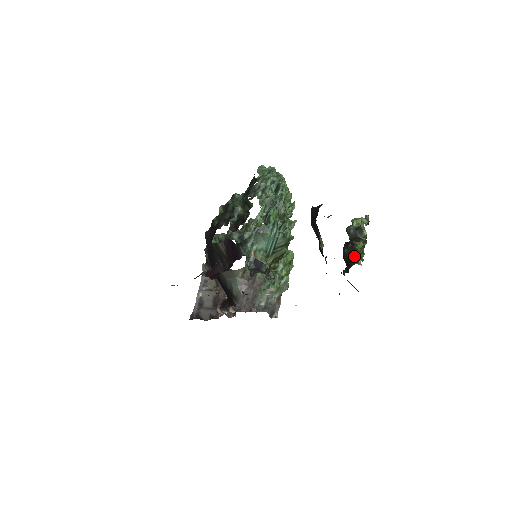
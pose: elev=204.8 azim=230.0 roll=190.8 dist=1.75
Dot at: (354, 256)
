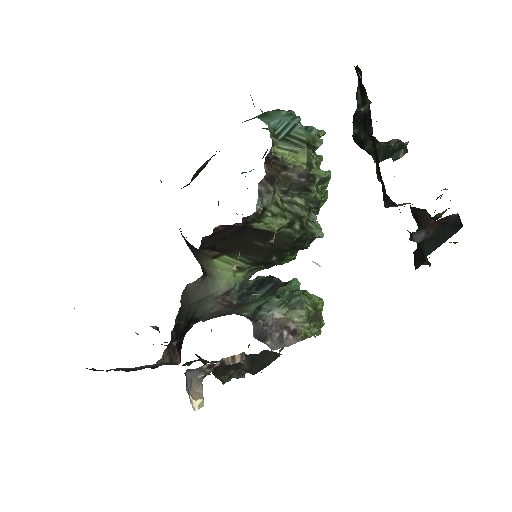
Dot at: occluded
